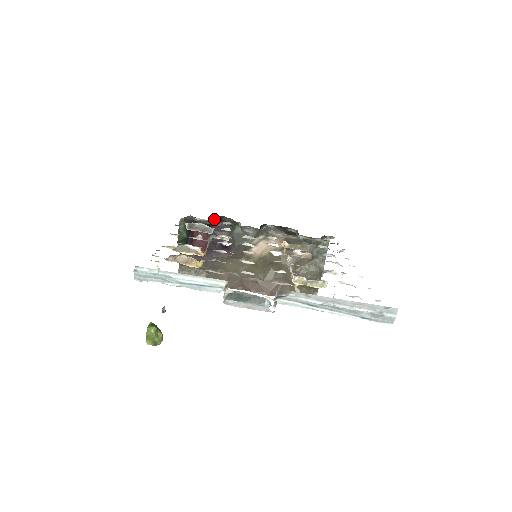
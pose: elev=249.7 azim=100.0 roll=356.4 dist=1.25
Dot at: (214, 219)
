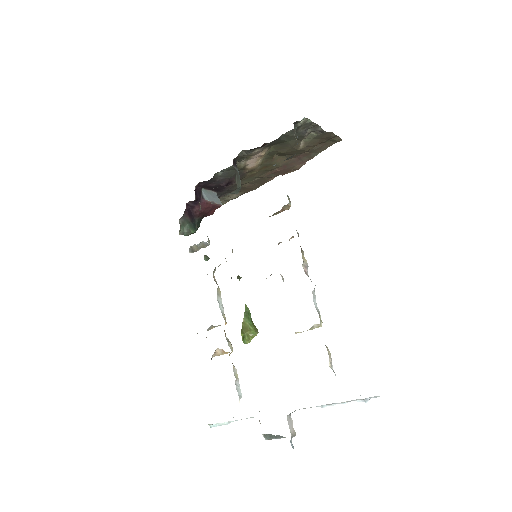
Dot at: (195, 187)
